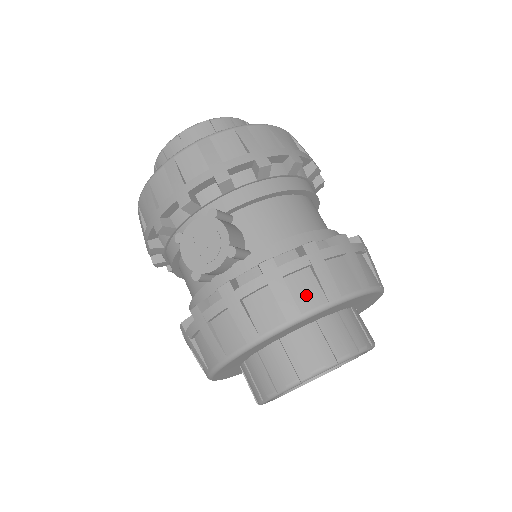
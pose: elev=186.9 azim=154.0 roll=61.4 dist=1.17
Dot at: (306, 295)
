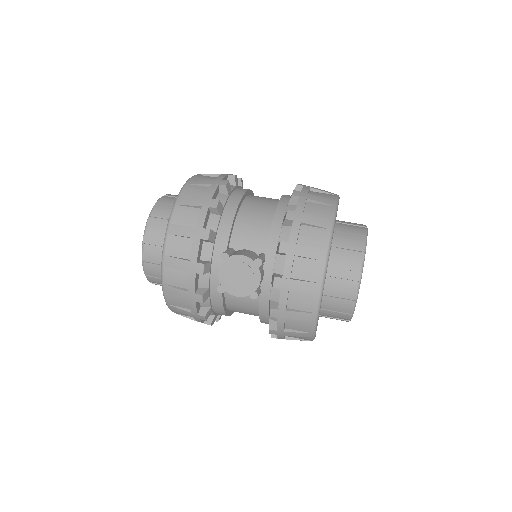
Dot at: (317, 239)
